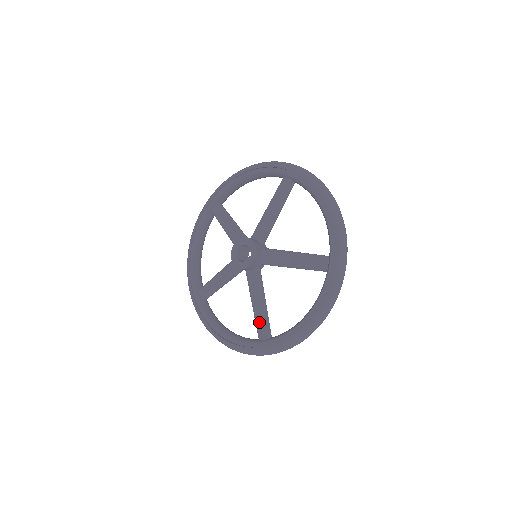
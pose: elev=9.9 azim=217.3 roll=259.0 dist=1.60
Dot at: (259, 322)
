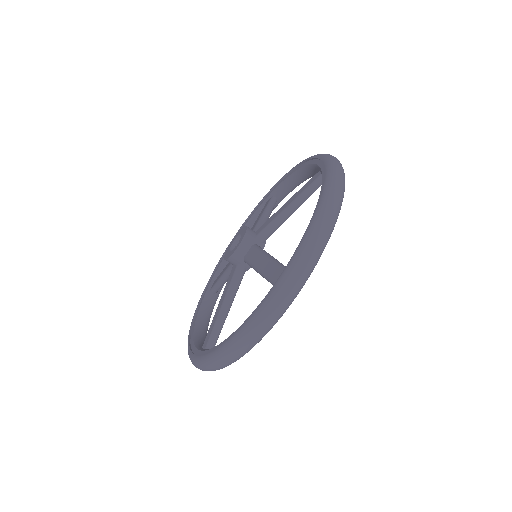
Dot at: (211, 326)
